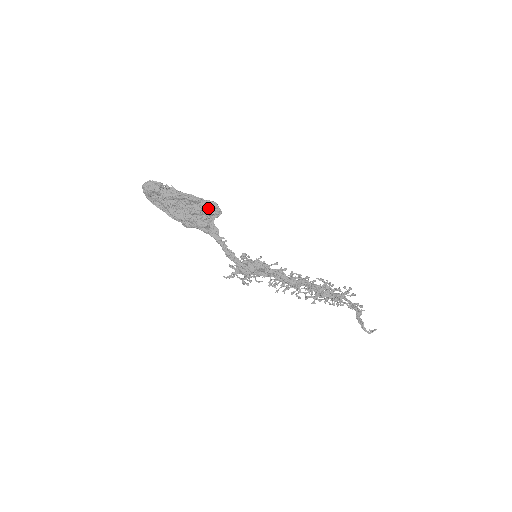
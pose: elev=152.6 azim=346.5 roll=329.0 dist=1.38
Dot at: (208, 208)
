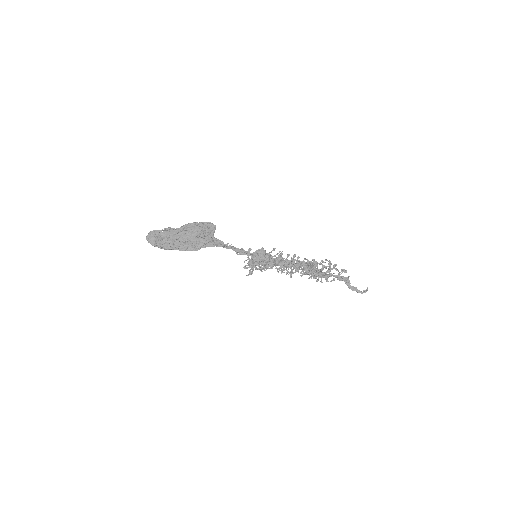
Dot at: (205, 226)
